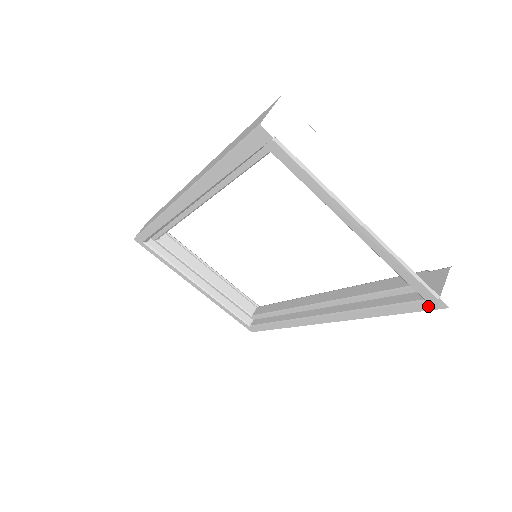
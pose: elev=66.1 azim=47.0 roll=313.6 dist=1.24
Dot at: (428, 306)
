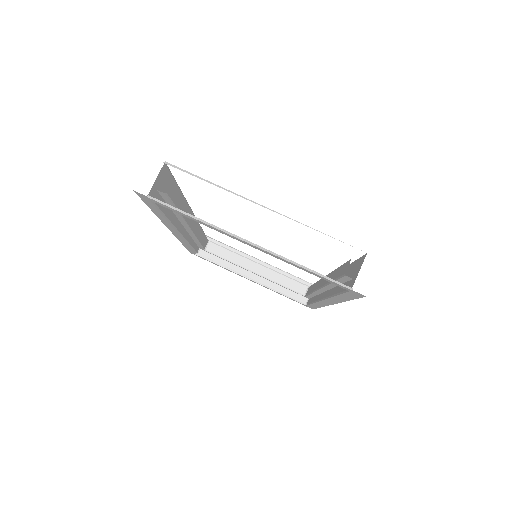
Dot at: (355, 295)
